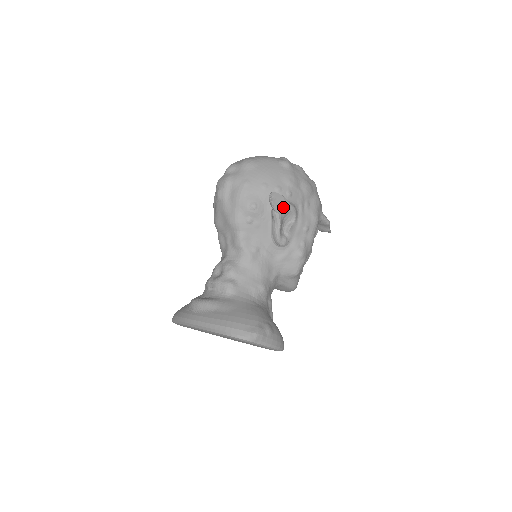
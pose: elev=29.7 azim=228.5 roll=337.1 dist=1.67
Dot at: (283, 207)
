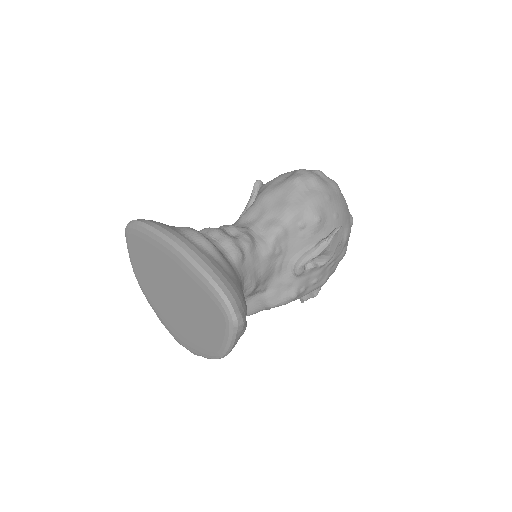
Dot at: (332, 247)
